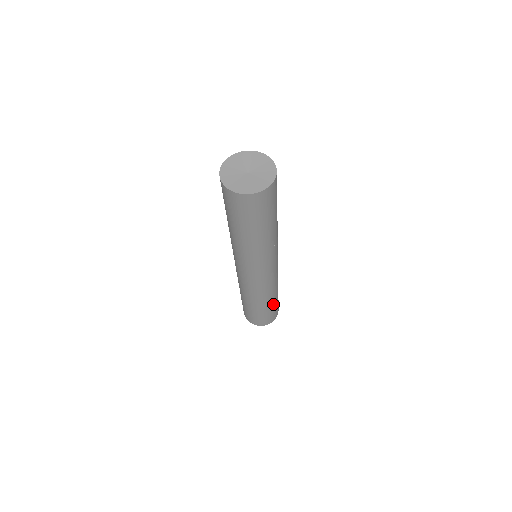
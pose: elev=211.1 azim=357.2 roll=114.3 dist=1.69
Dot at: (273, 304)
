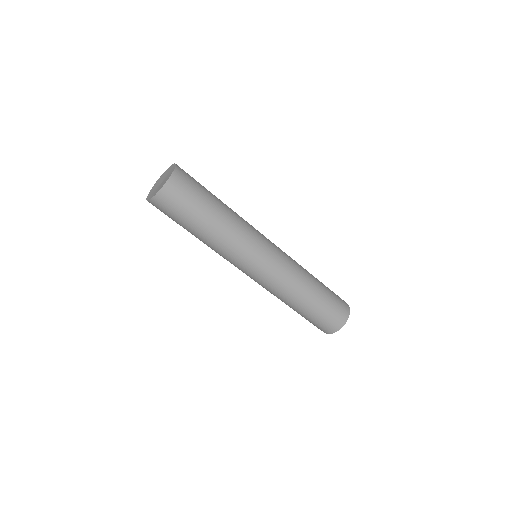
Dot at: (323, 291)
